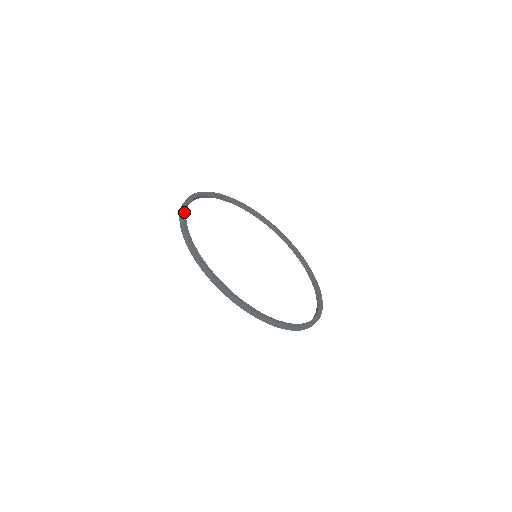
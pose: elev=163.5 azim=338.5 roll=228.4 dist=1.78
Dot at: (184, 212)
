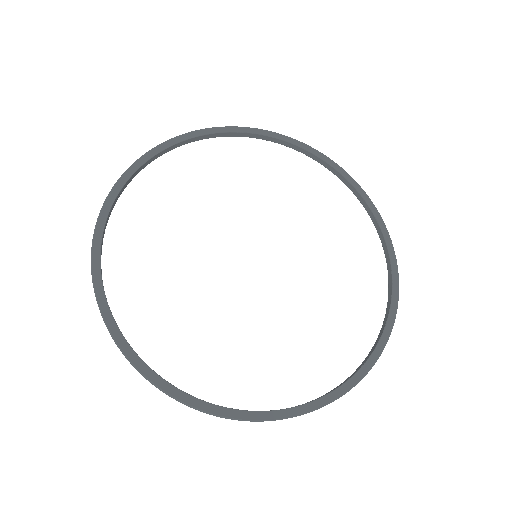
Dot at: (160, 147)
